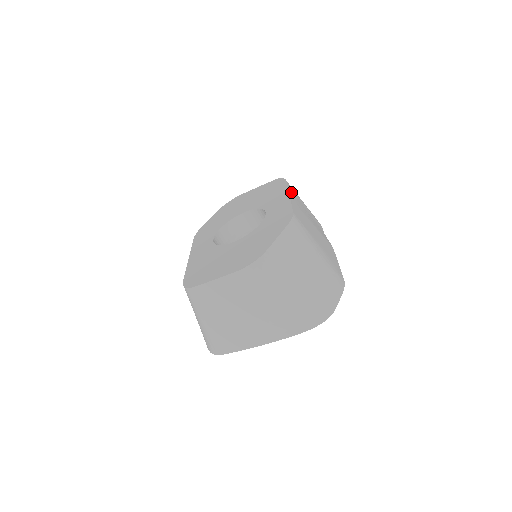
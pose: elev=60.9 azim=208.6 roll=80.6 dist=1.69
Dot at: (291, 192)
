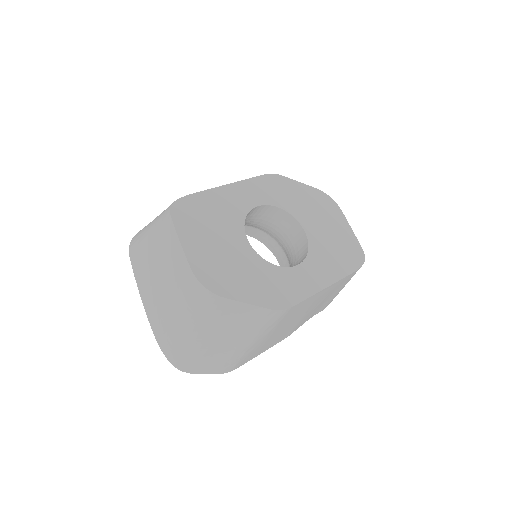
Dot at: (339, 282)
